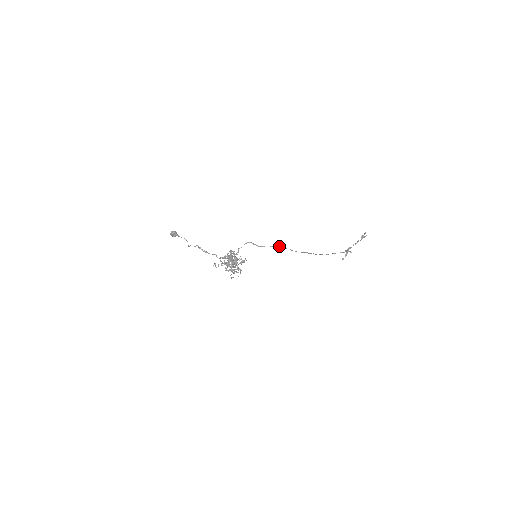
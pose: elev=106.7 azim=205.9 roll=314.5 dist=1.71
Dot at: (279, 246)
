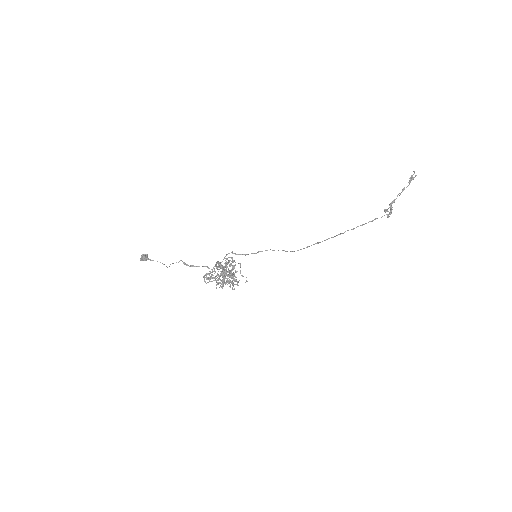
Dot at: occluded
